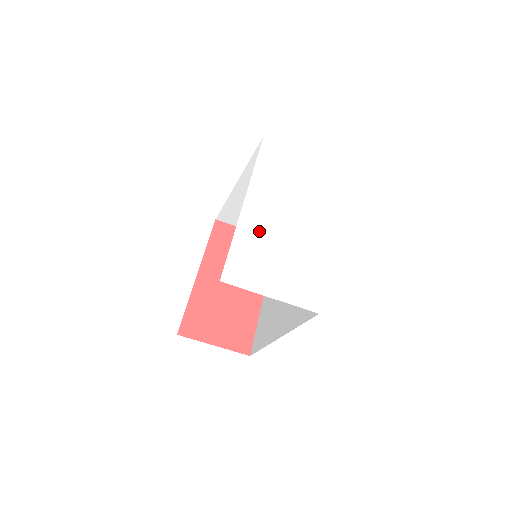
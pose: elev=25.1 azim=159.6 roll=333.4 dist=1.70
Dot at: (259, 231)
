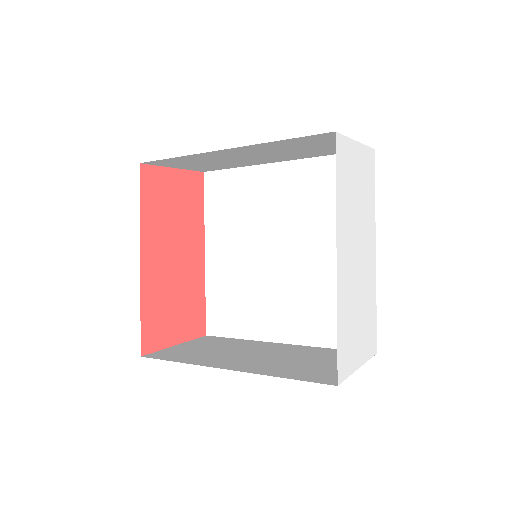
Dot at: (348, 292)
